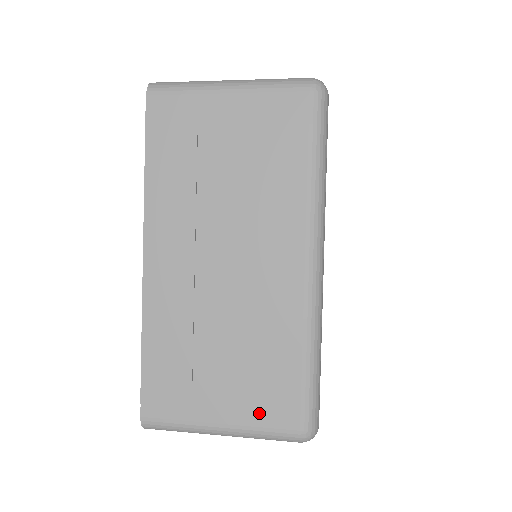
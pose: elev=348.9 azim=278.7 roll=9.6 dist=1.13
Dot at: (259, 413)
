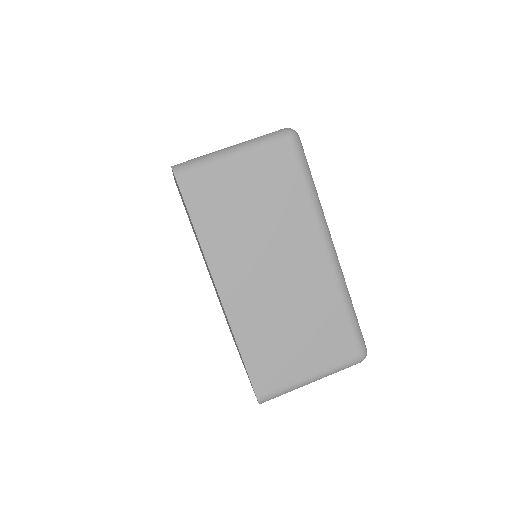
Dot at: (332, 357)
